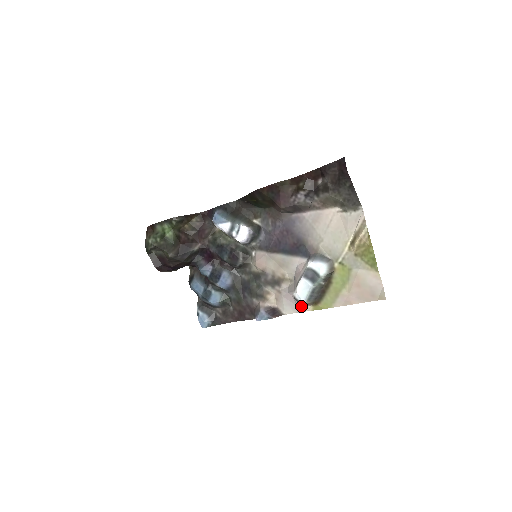
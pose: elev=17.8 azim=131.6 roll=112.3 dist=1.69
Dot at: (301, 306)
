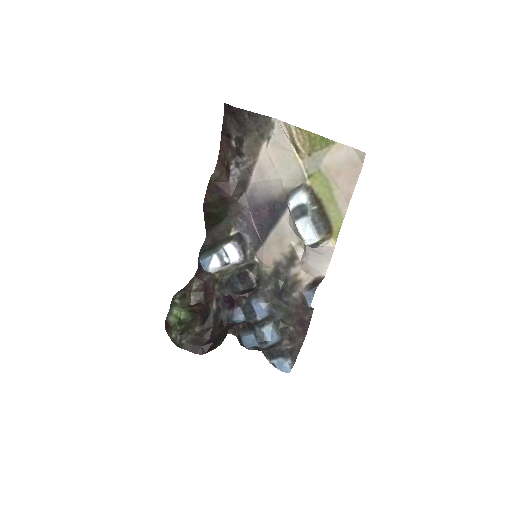
Dot at: (325, 250)
